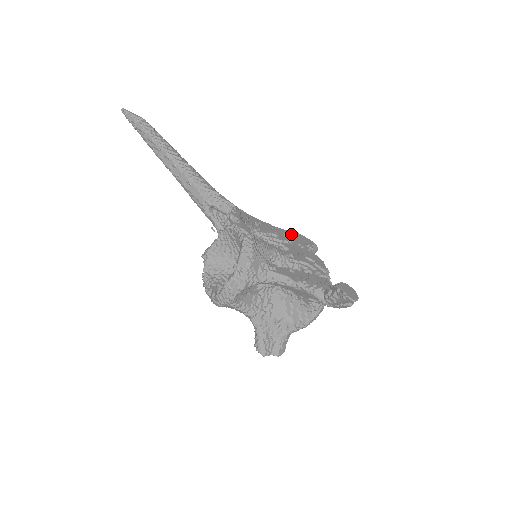
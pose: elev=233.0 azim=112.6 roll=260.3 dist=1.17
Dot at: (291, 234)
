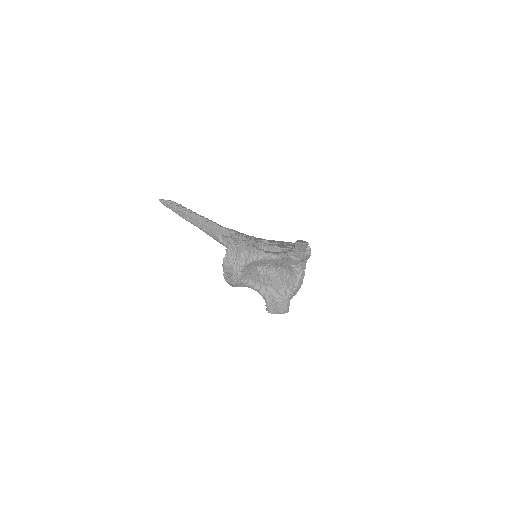
Dot at: (279, 241)
